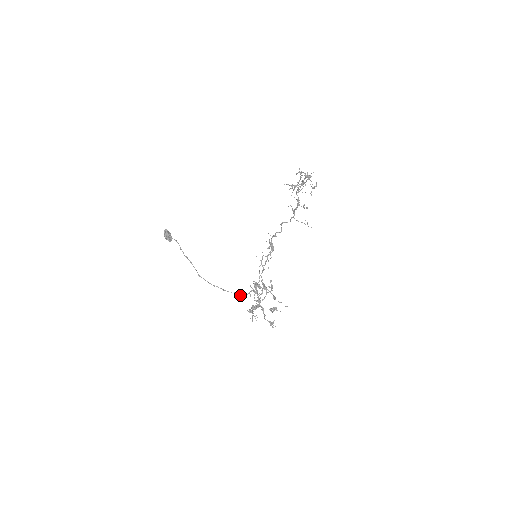
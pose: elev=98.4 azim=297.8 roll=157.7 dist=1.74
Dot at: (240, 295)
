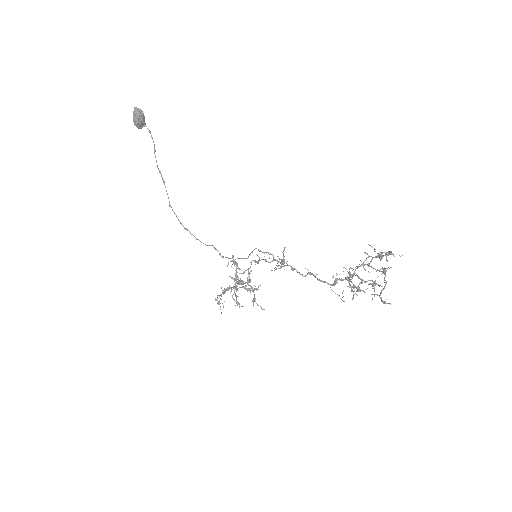
Dot at: (216, 249)
